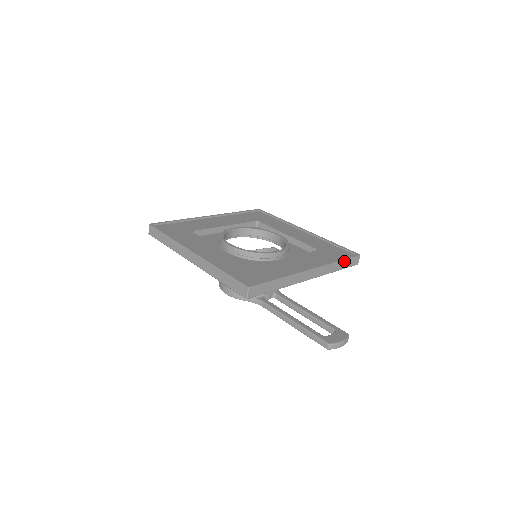
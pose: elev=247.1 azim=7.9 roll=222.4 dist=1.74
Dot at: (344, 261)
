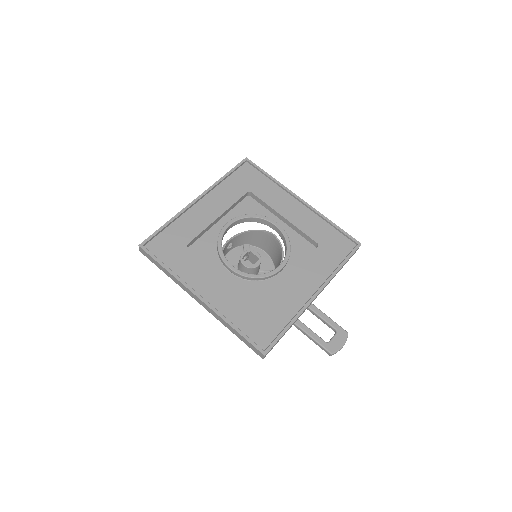
Dot at: (346, 262)
